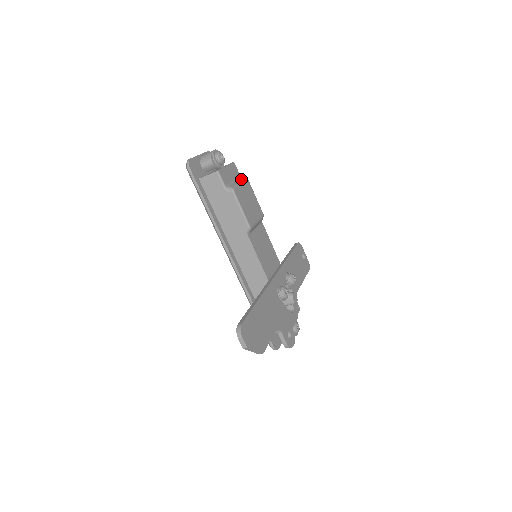
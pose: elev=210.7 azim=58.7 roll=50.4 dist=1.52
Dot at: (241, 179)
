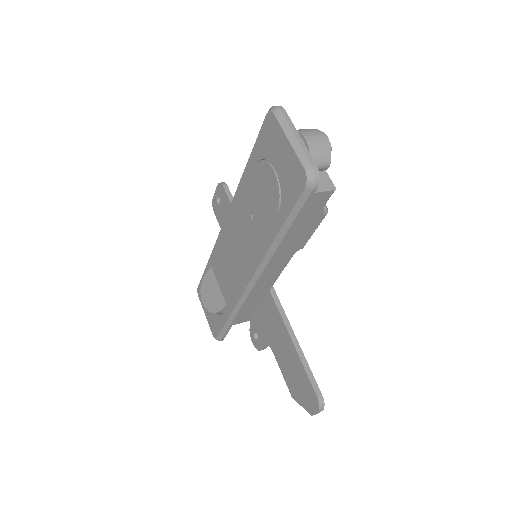
Dot at: occluded
